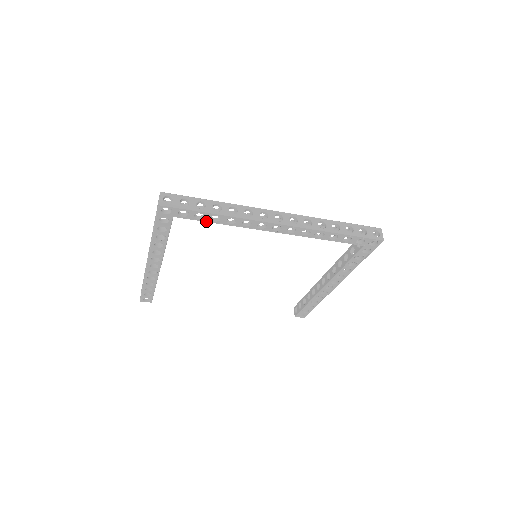
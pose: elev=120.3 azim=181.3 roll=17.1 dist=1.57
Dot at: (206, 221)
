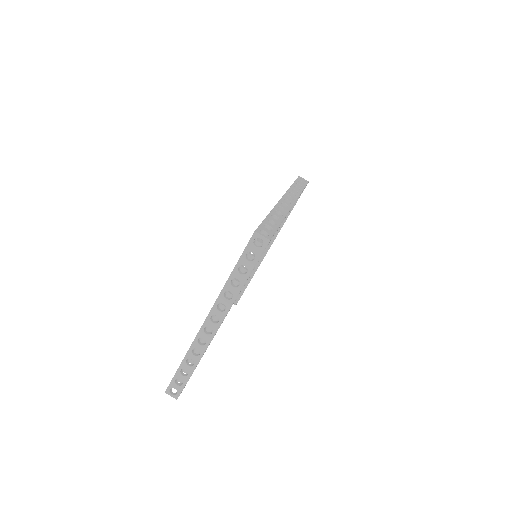
Dot at: occluded
